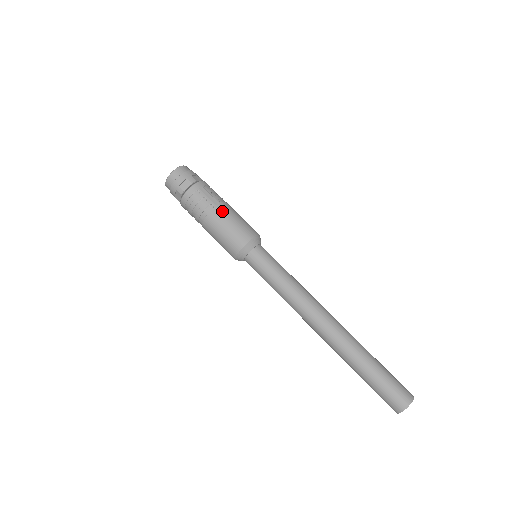
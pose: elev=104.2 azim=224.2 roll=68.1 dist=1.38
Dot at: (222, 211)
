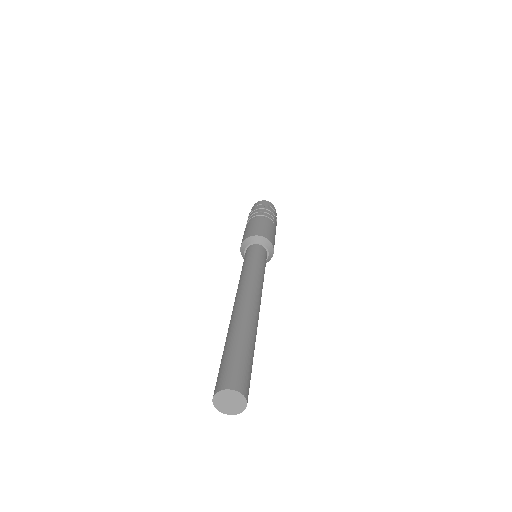
Dot at: (274, 229)
